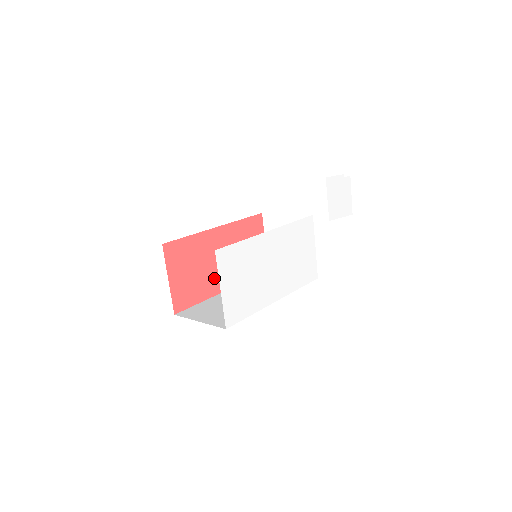
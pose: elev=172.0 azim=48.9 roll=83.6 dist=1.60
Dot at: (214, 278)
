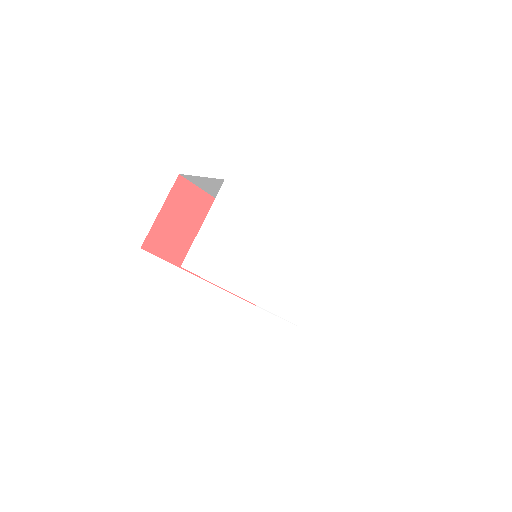
Dot at: occluded
